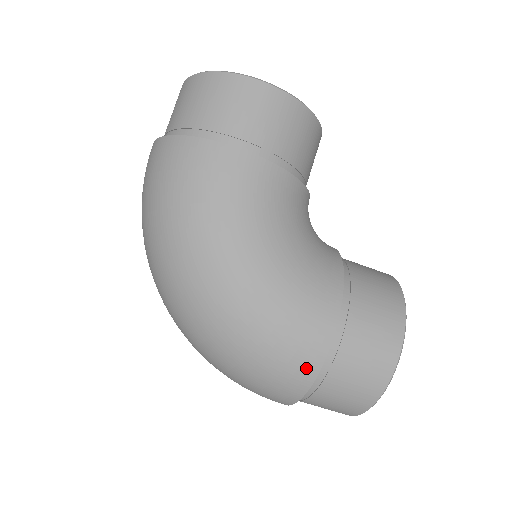
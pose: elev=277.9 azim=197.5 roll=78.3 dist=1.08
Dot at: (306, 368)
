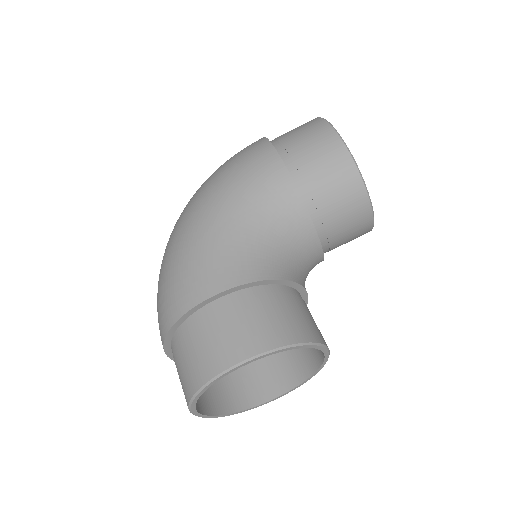
Dot at: (178, 306)
